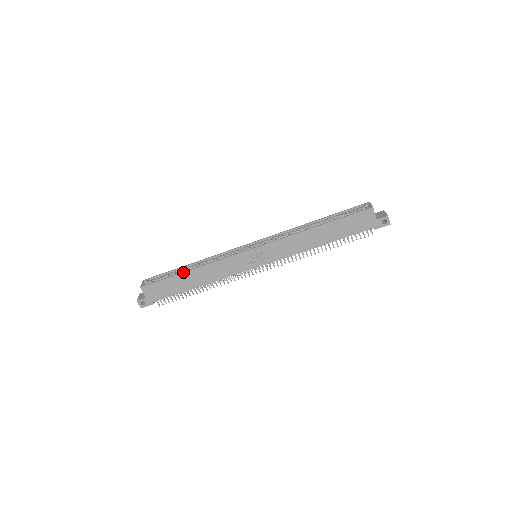
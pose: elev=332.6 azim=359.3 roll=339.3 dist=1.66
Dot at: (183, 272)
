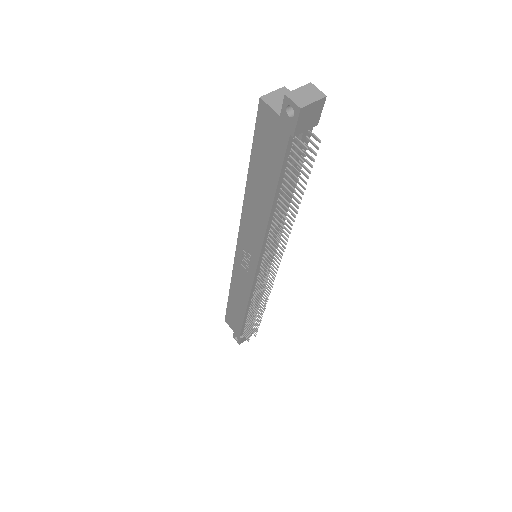
Dot at: (228, 296)
